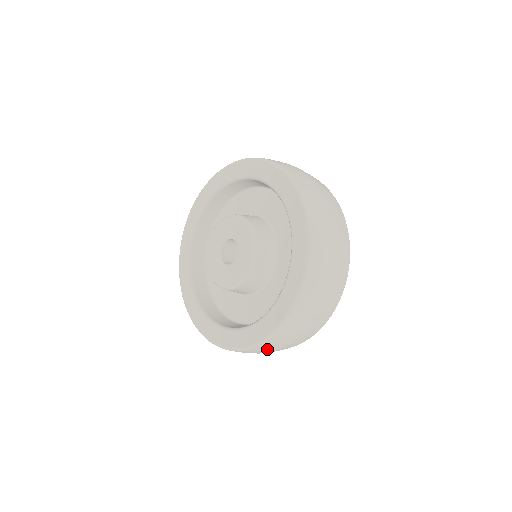
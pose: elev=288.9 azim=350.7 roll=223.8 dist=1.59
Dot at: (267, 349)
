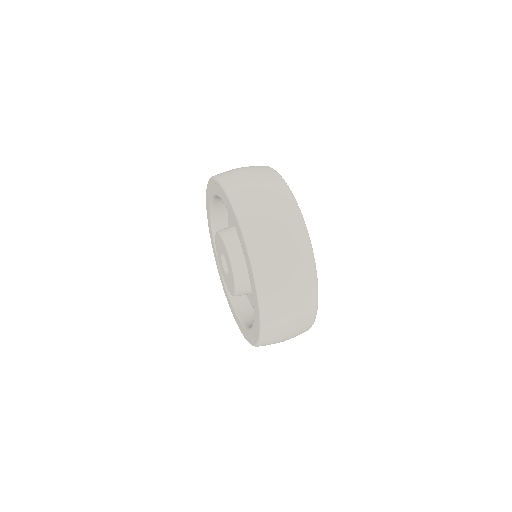
Dot at: (278, 319)
